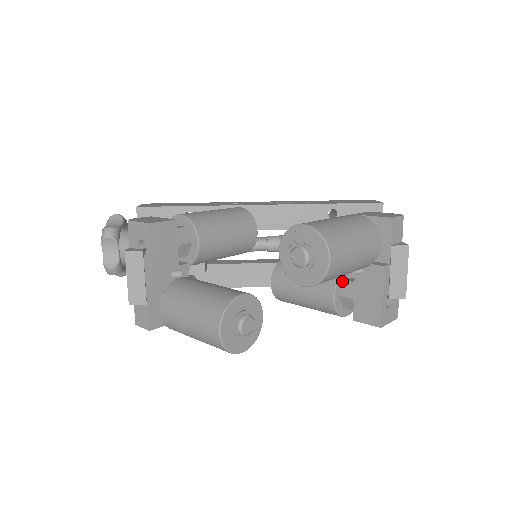
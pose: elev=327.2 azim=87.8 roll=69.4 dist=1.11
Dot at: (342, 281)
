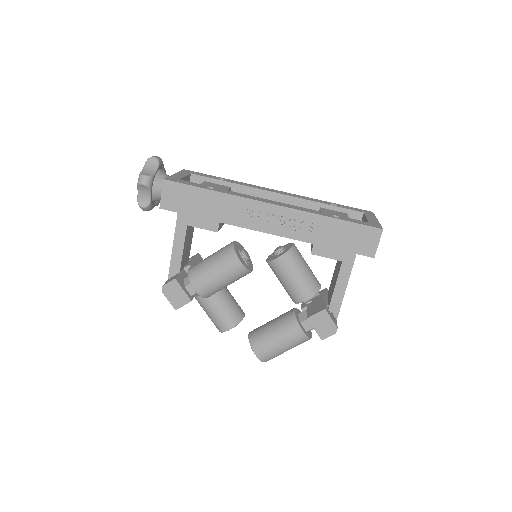
Dot at: occluded
